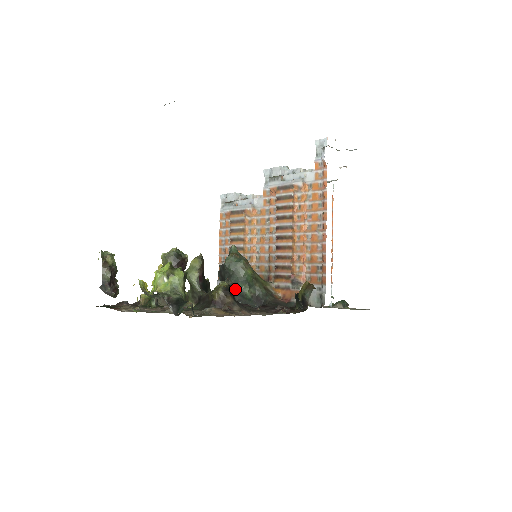
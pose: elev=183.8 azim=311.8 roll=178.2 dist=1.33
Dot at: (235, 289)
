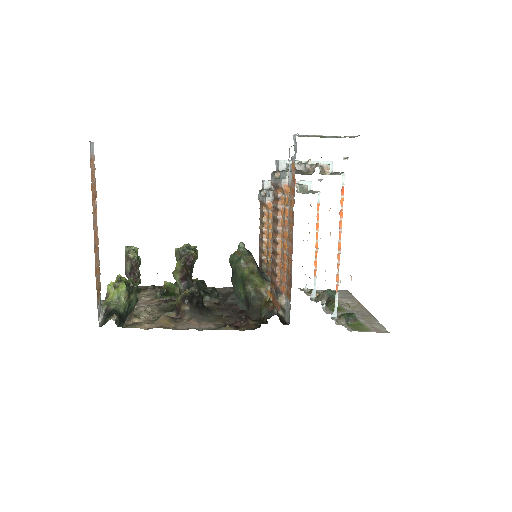
Dot at: (234, 287)
